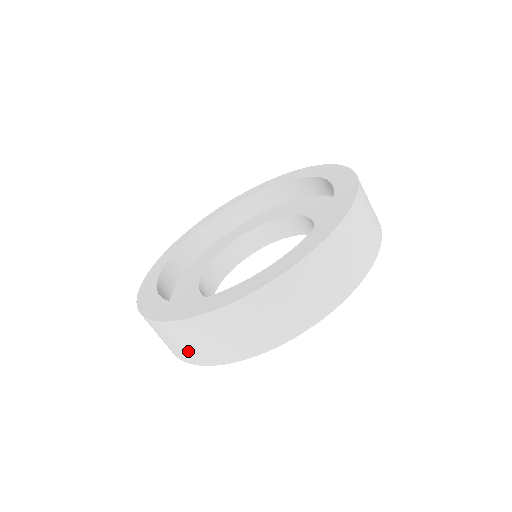
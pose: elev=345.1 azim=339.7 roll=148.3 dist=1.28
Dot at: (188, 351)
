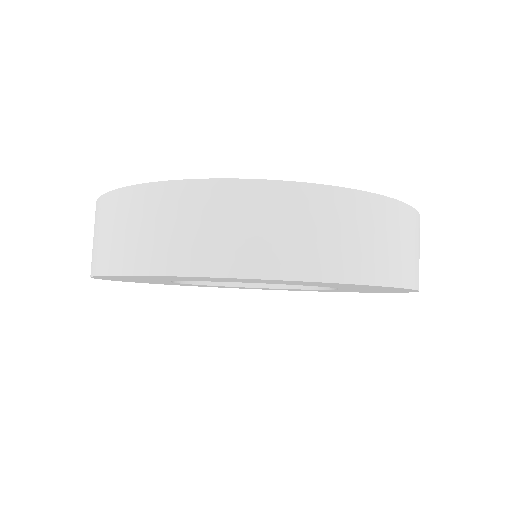
Dot at: (219, 243)
